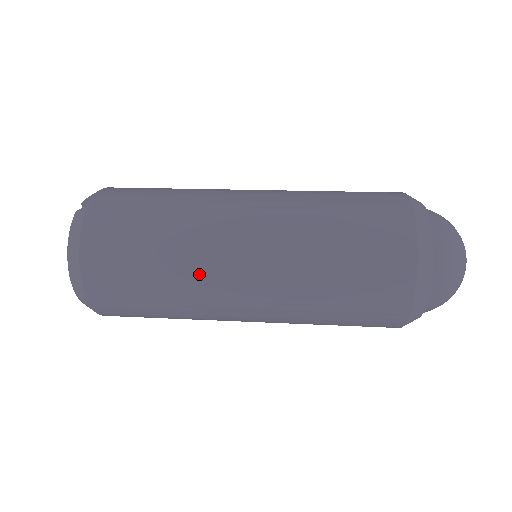
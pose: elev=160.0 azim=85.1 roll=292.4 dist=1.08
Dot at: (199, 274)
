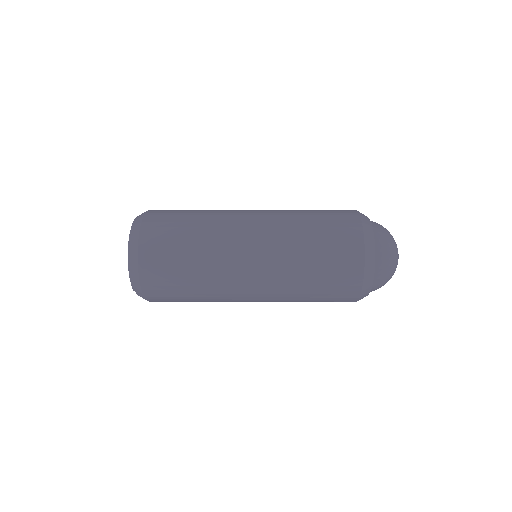
Dot at: (223, 218)
